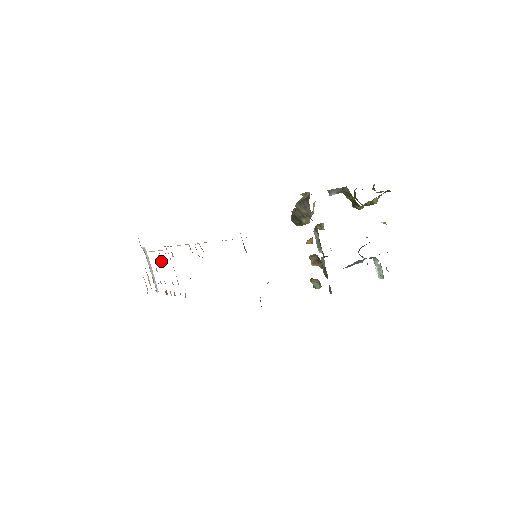
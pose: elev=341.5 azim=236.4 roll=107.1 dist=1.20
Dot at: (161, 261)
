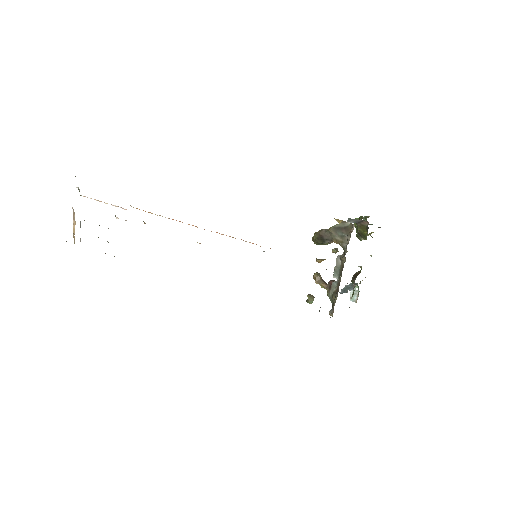
Dot at: occluded
